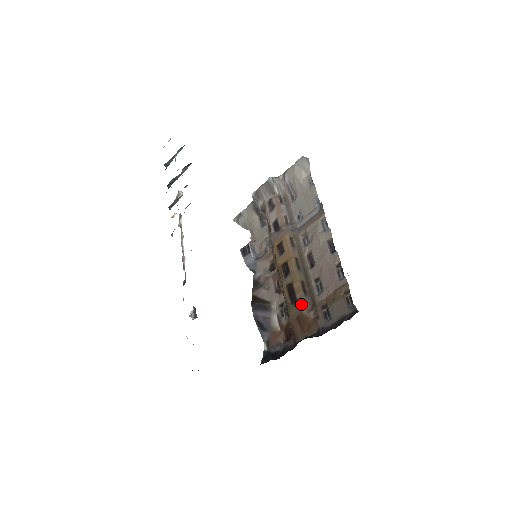
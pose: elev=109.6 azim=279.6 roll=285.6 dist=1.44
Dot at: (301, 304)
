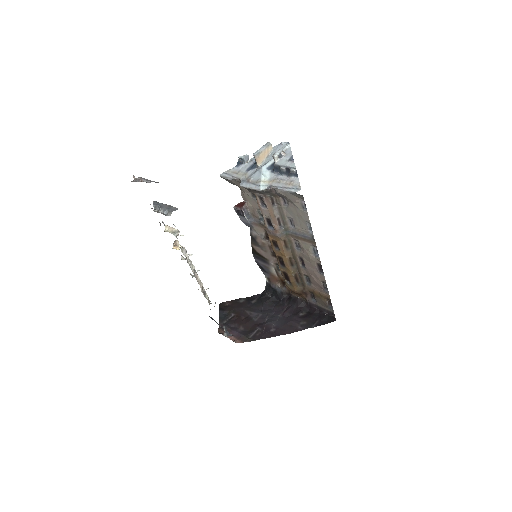
Dot at: (295, 288)
